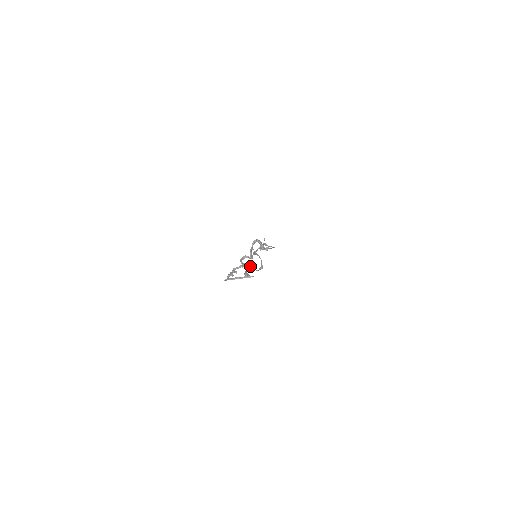
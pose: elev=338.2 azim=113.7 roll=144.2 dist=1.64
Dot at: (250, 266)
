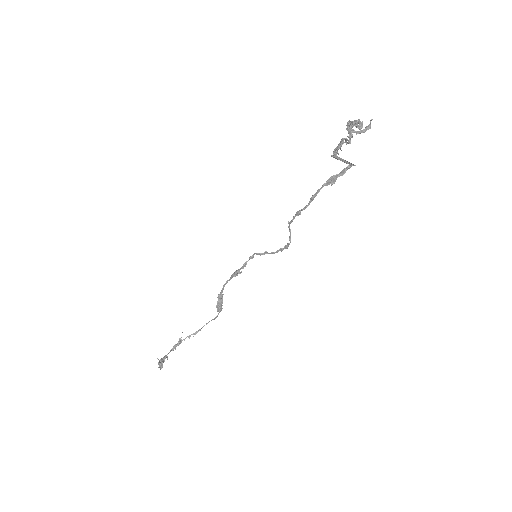
Dot at: (294, 218)
